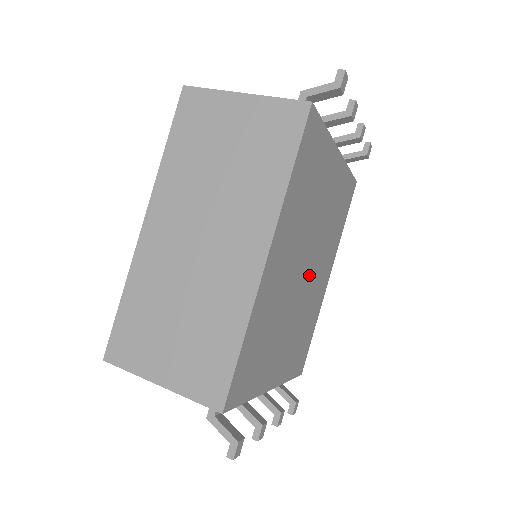
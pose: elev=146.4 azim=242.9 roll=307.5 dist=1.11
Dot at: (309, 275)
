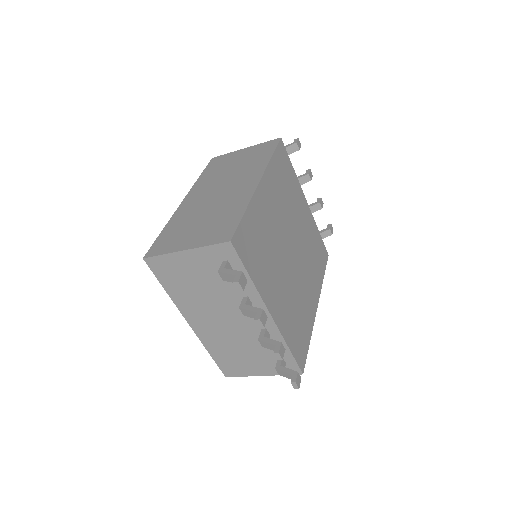
Dot at: (295, 262)
